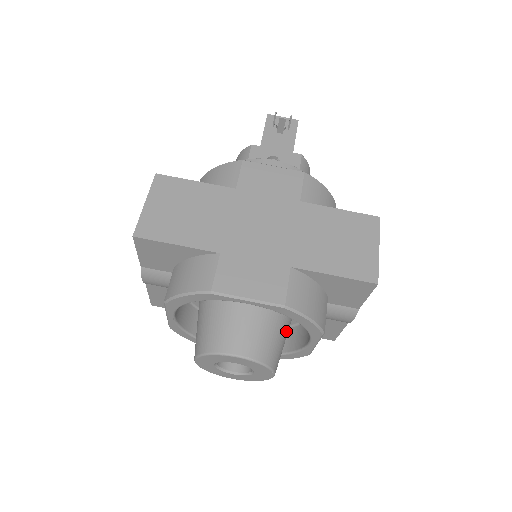
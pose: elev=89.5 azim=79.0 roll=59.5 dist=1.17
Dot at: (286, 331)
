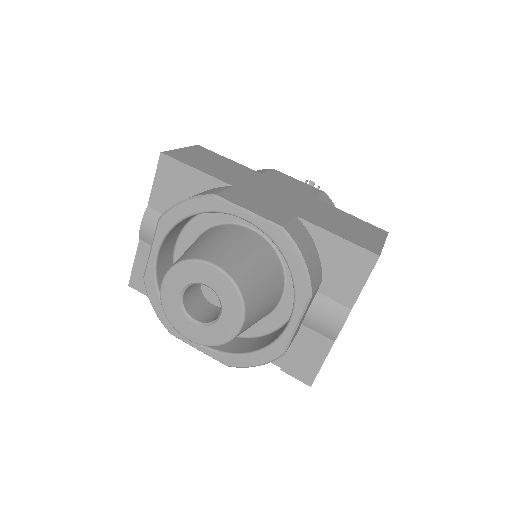
Dot at: (269, 294)
